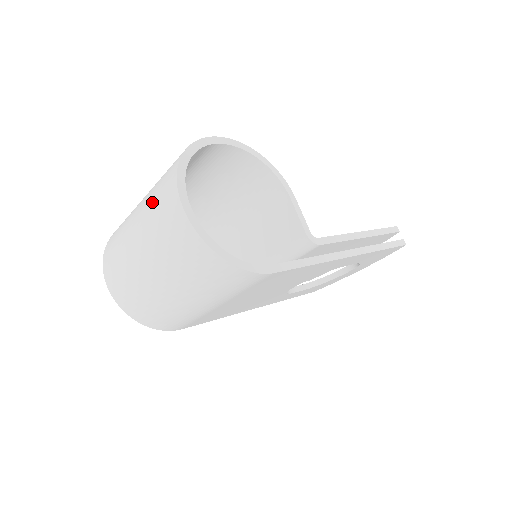
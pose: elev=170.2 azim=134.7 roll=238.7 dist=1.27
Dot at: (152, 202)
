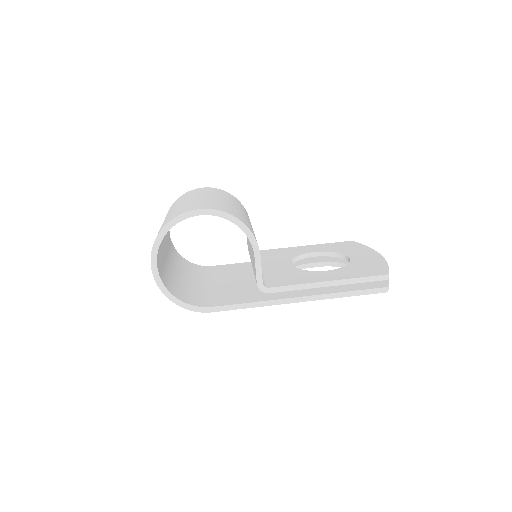
Dot at: occluded
